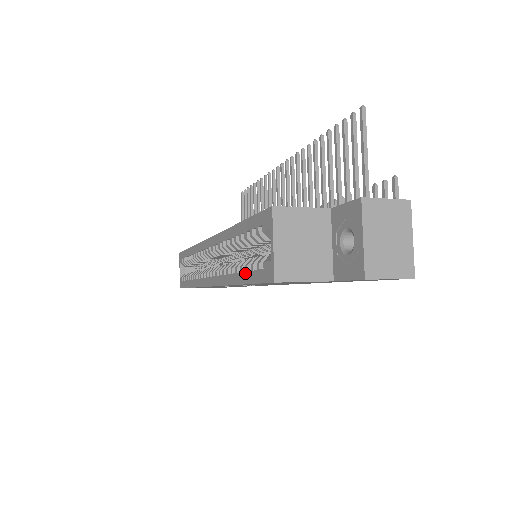
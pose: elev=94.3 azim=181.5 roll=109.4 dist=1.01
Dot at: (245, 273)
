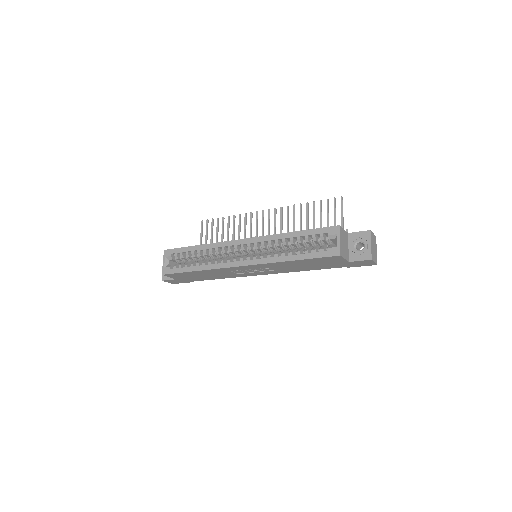
Dot at: (305, 254)
